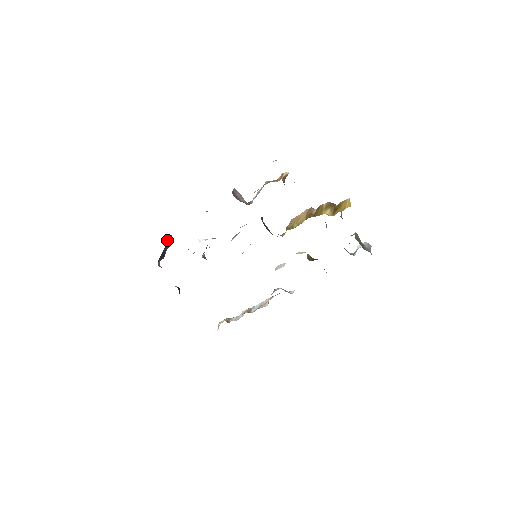
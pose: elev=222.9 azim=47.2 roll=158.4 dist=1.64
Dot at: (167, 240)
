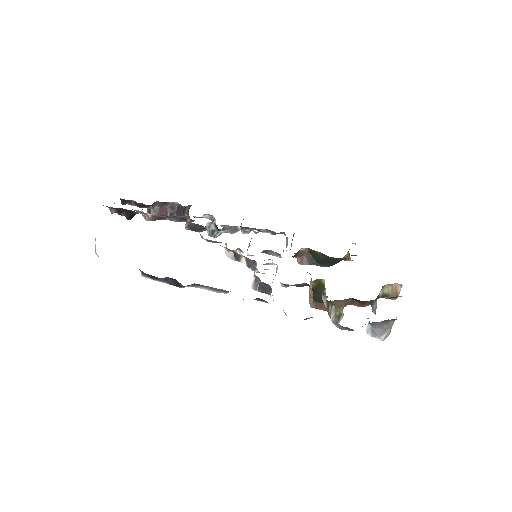
Dot at: (187, 213)
